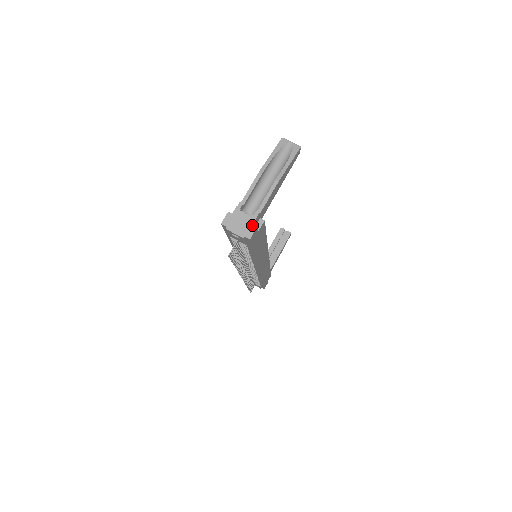
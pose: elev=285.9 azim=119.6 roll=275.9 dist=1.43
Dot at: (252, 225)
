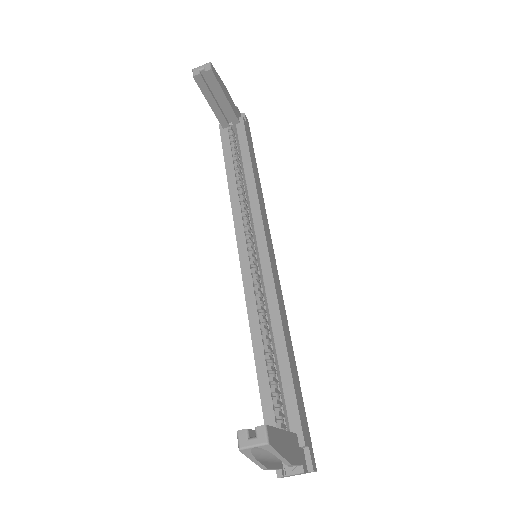
Dot at: occluded
